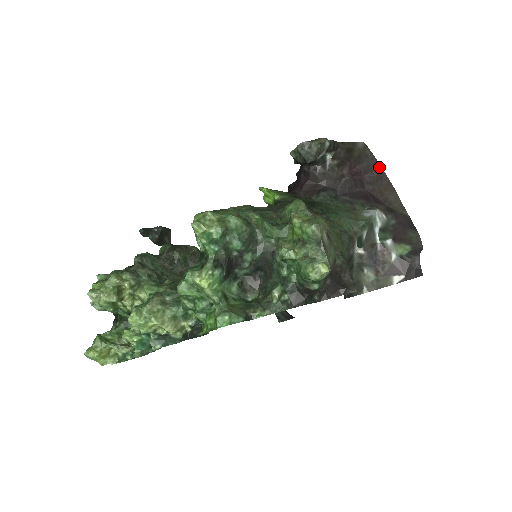
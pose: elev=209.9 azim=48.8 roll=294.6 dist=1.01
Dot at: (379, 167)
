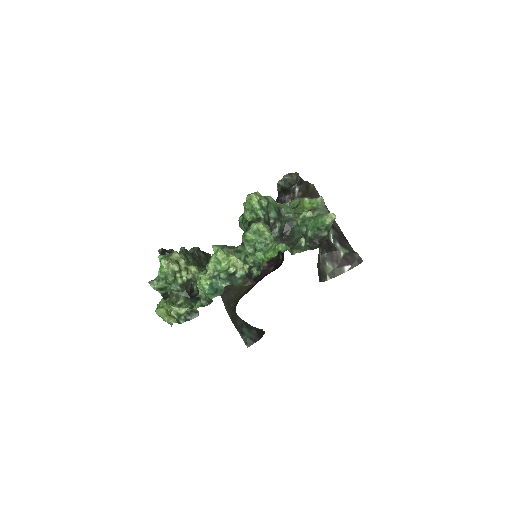
Dot at: occluded
